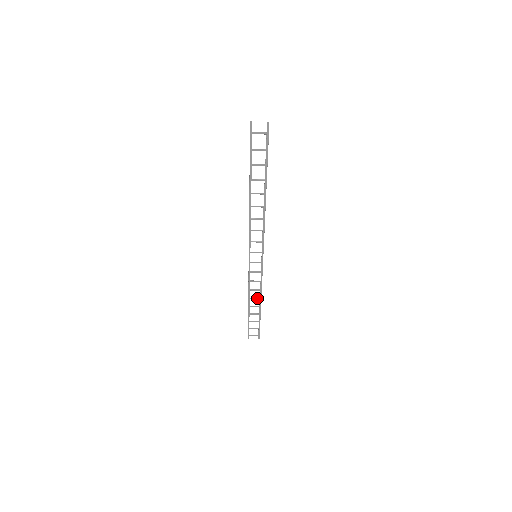
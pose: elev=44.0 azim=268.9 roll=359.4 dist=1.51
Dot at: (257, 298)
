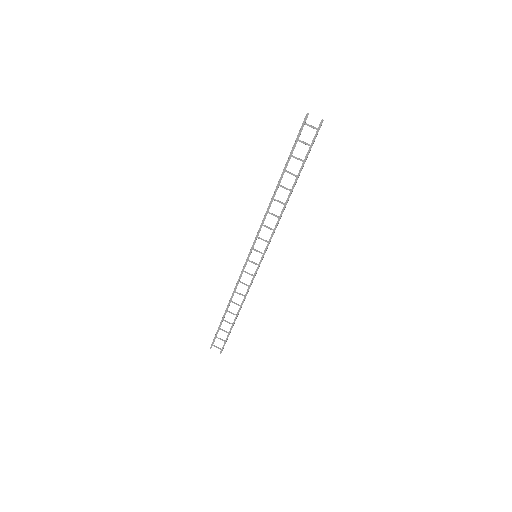
Dot at: (238, 304)
